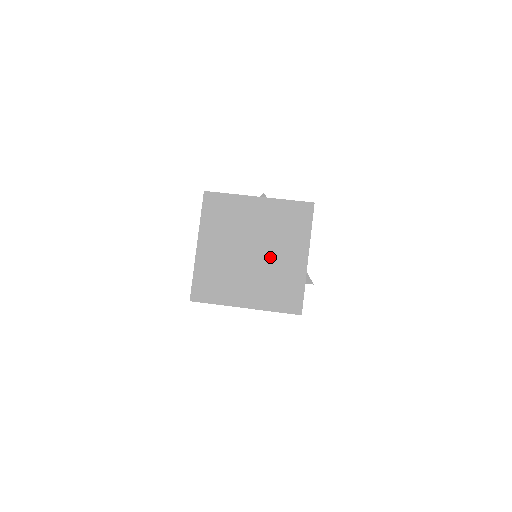
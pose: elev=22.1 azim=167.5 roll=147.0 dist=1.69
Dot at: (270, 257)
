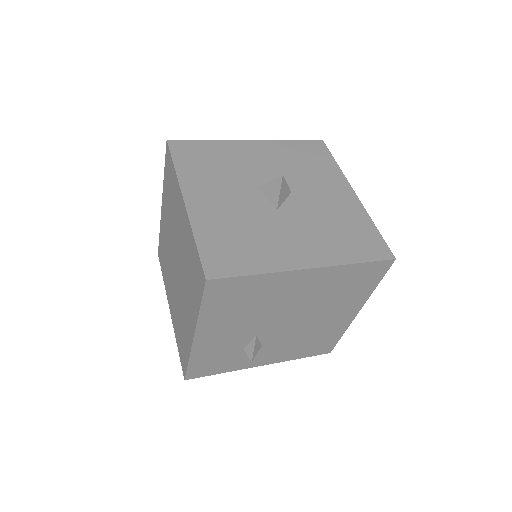
Dot at: (181, 289)
